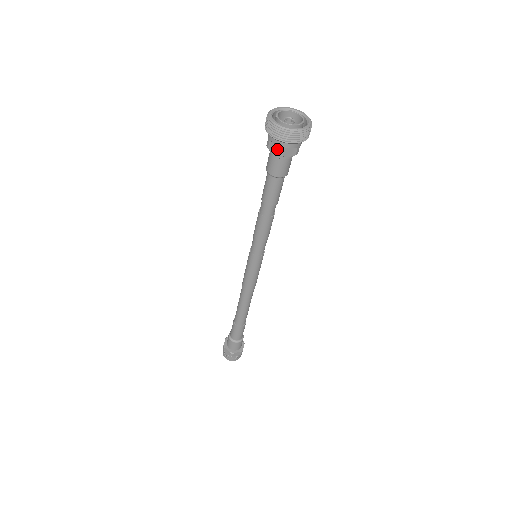
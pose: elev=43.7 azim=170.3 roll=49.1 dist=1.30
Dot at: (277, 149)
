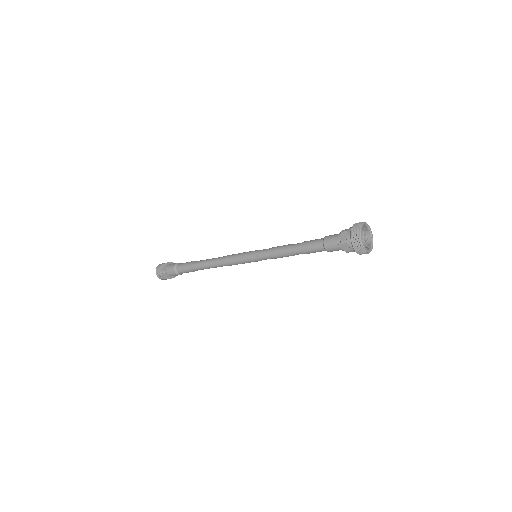
Dot at: (344, 238)
